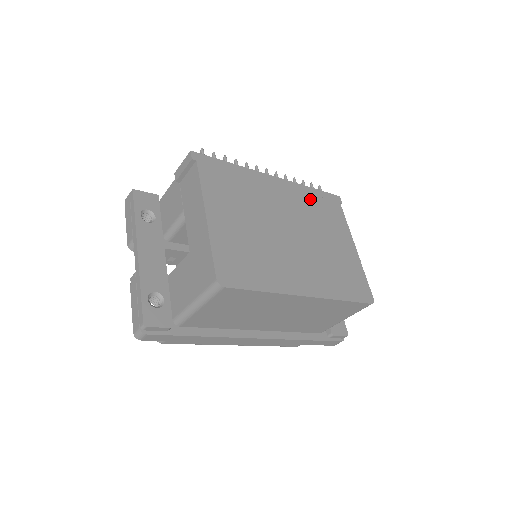
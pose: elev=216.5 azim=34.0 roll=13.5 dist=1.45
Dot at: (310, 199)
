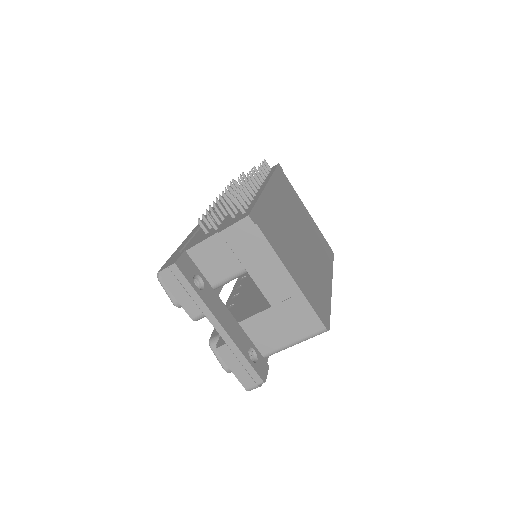
Dot at: (281, 187)
